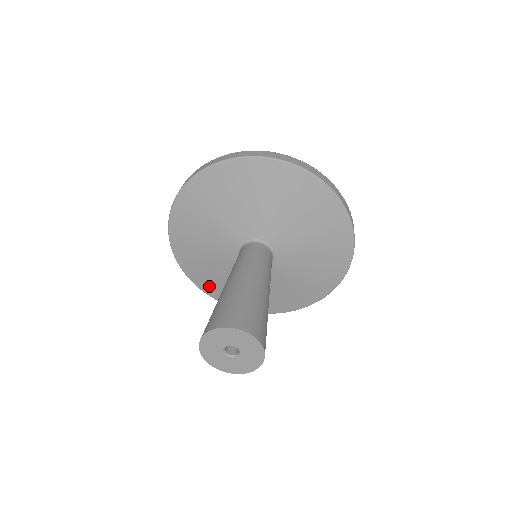
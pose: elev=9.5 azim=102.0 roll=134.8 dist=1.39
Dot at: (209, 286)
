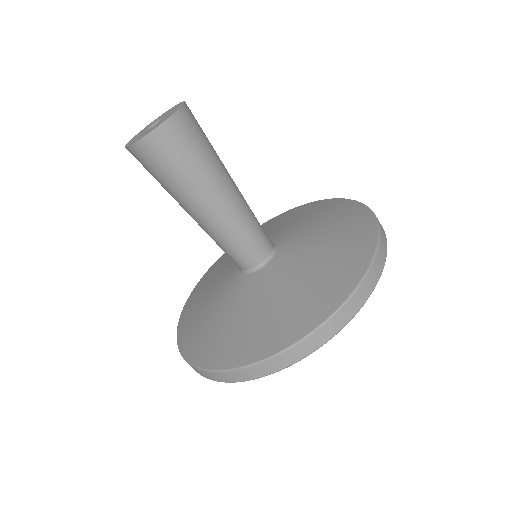
Dot at: (198, 345)
